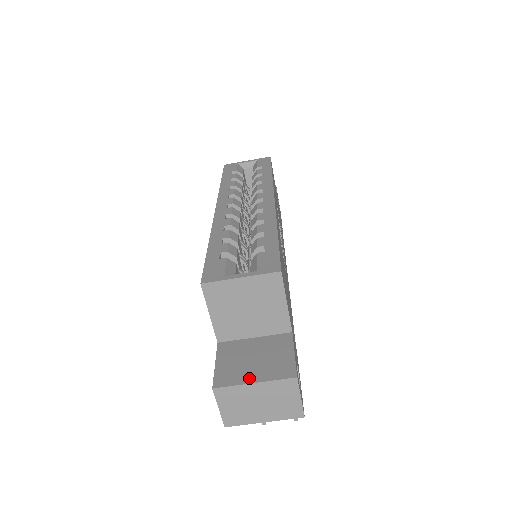
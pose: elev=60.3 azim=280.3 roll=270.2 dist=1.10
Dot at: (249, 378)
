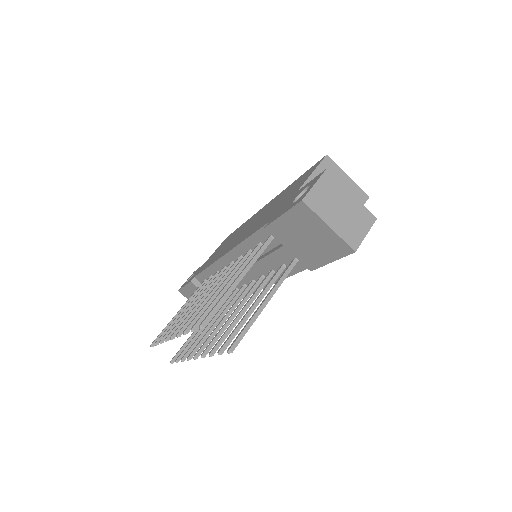
Dot at: (346, 193)
